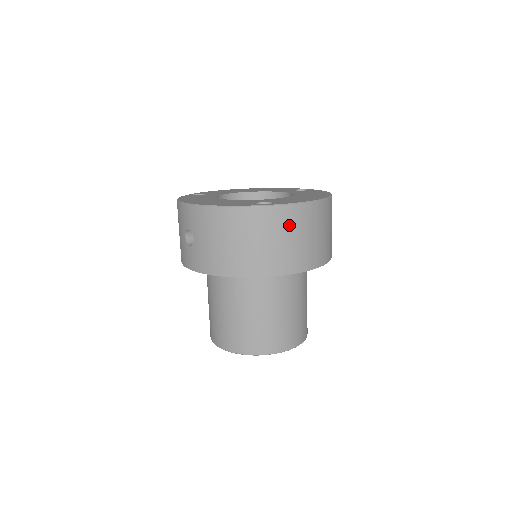
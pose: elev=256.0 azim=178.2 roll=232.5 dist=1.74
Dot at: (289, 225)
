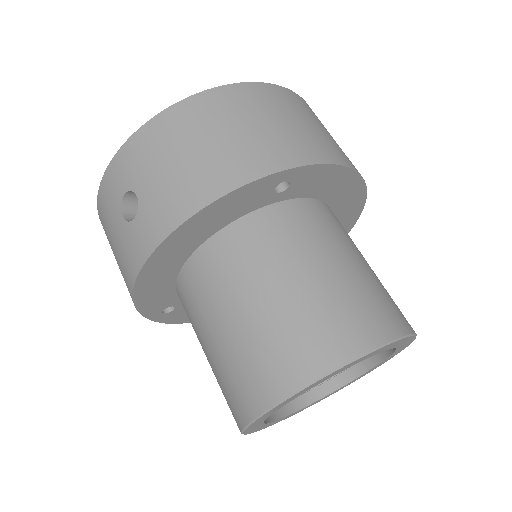
Dot at: (279, 104)
